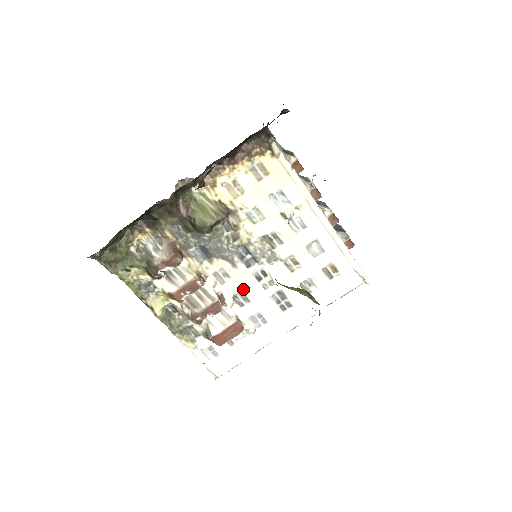
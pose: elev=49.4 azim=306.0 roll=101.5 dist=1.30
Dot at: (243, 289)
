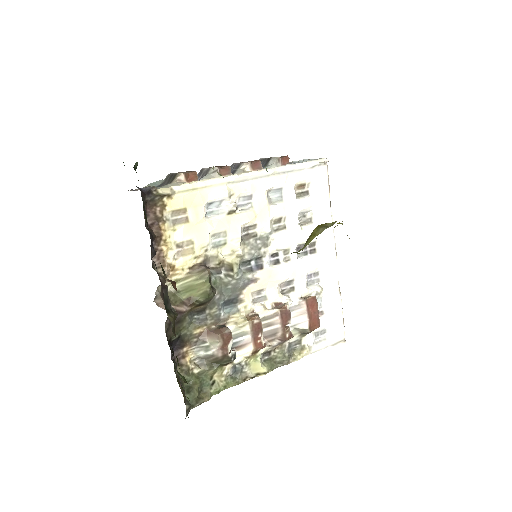
Dot at: (279, 281)
